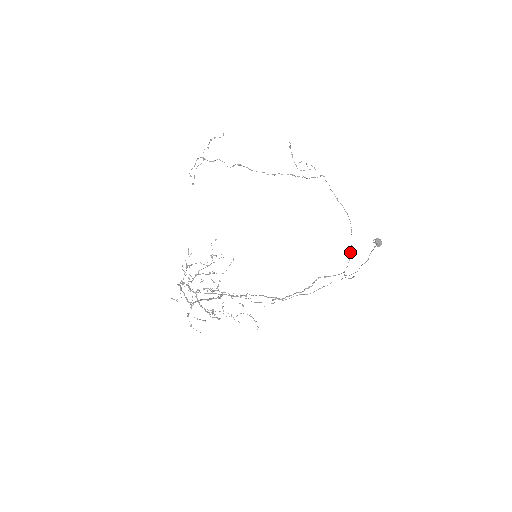
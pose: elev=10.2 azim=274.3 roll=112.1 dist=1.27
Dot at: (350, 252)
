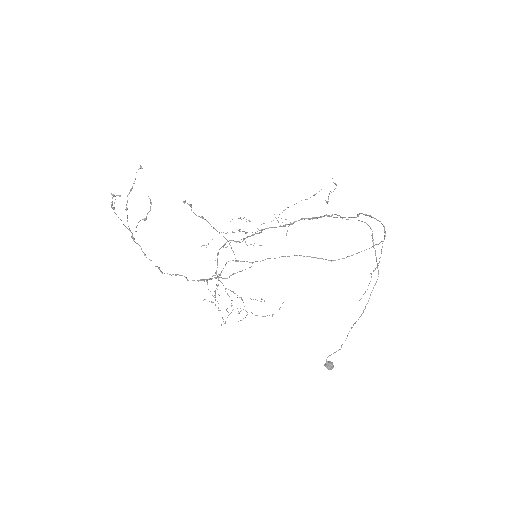
Dot at: (376, 244)
